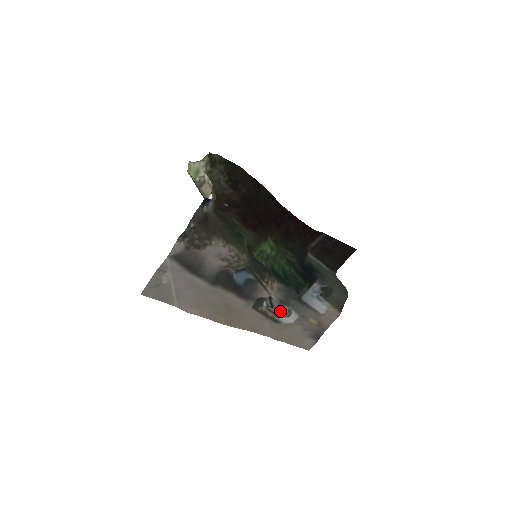
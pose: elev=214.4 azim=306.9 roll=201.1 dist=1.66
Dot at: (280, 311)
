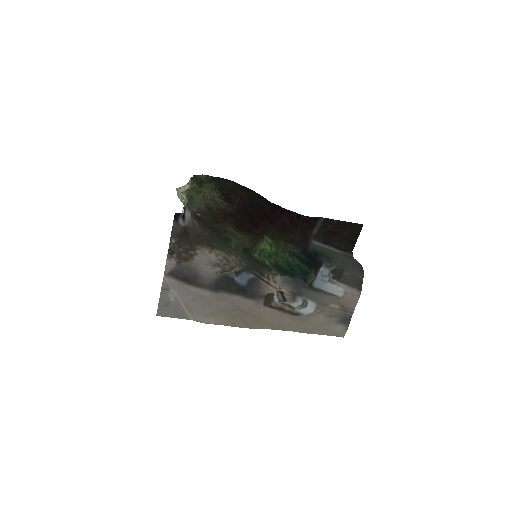
Dot at: (295, 303)
